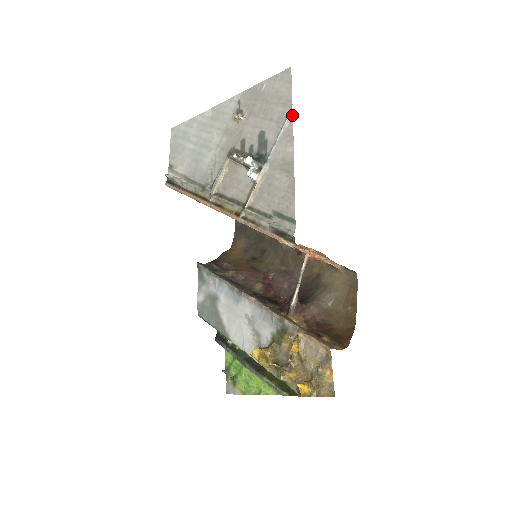
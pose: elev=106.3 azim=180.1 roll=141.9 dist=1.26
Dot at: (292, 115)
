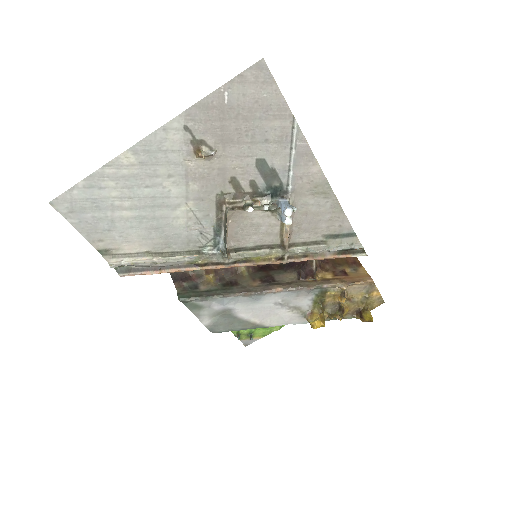
Dot at: (299, 128)
